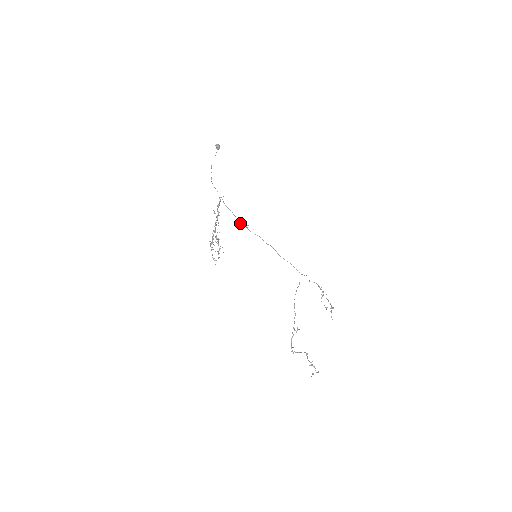
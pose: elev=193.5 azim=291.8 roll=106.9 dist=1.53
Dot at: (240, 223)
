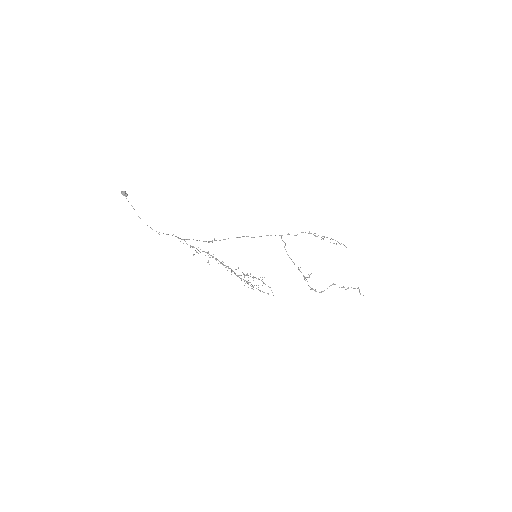
Dot at: occluded
